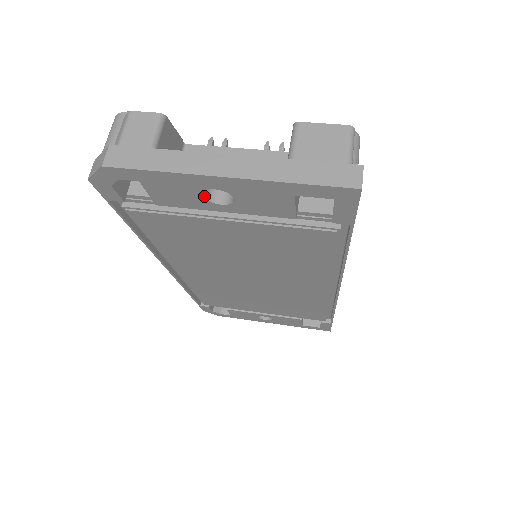
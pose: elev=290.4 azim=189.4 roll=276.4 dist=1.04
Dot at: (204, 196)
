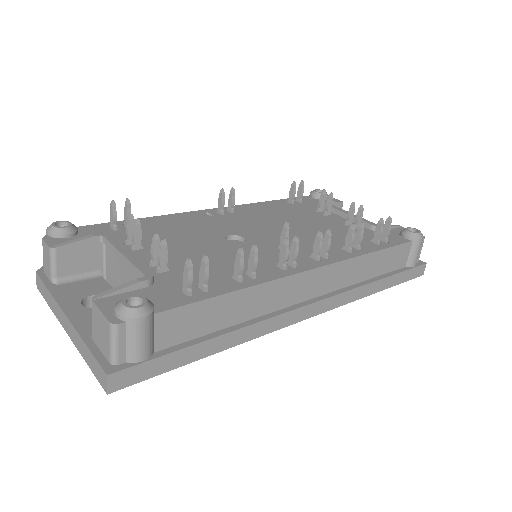
Dot at: occluded
